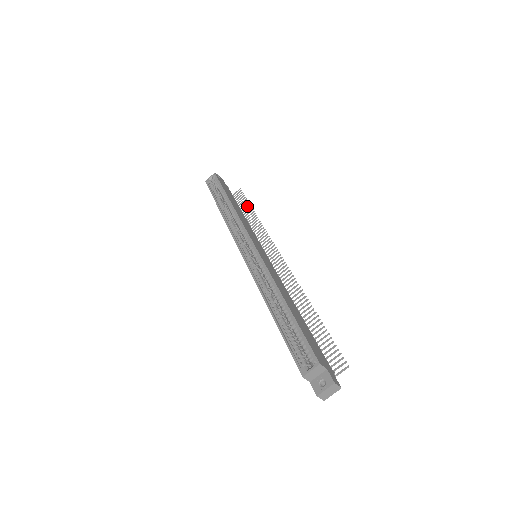
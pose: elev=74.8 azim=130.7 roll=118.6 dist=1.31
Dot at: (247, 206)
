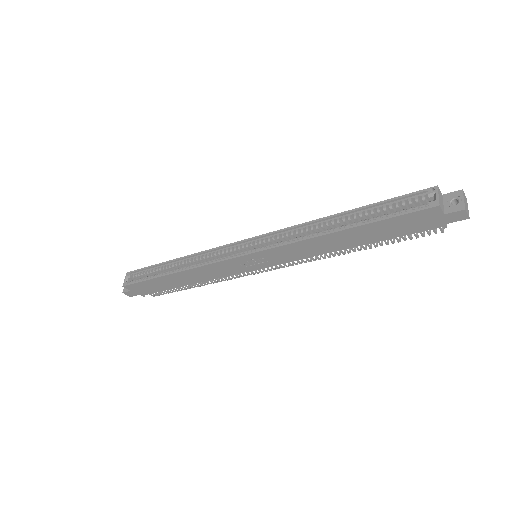
Dot at: occluded
